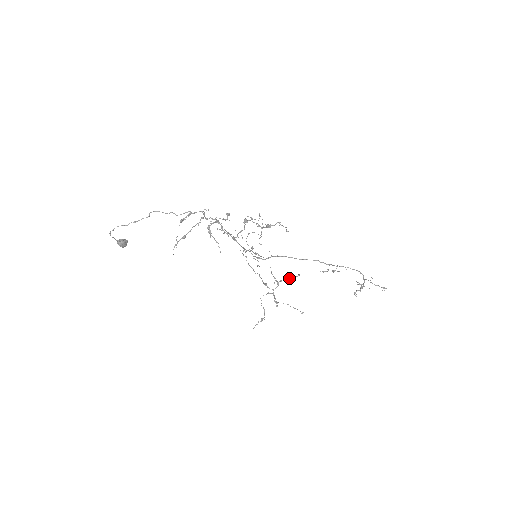
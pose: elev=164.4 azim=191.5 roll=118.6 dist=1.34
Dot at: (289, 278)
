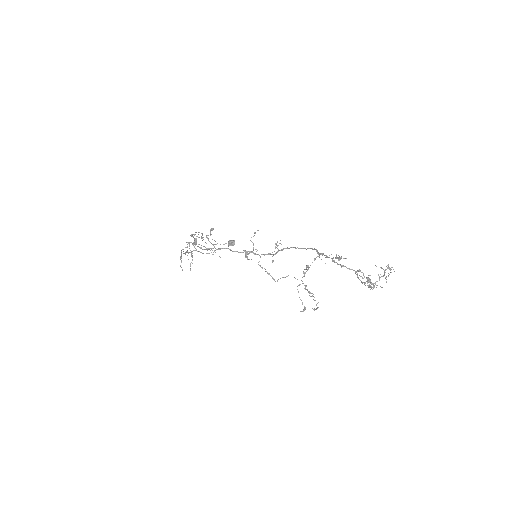
Dot at: (305, 269)
